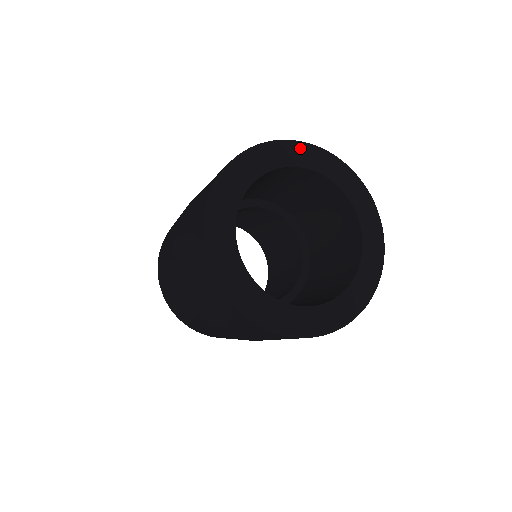
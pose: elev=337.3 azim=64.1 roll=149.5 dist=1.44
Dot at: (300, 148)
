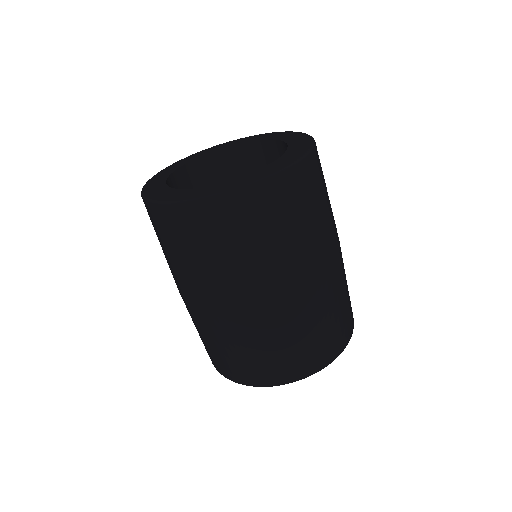
Dot at: (271, 134)
